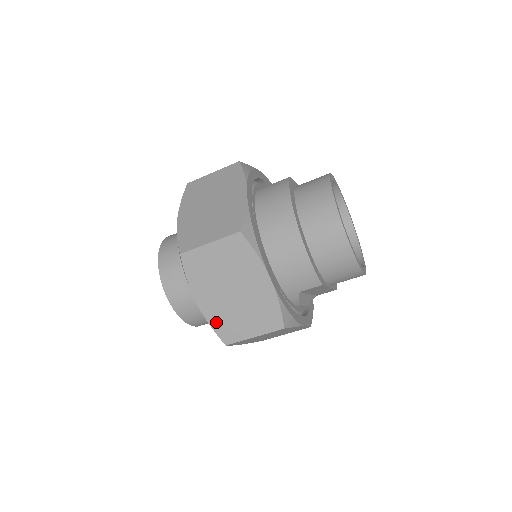
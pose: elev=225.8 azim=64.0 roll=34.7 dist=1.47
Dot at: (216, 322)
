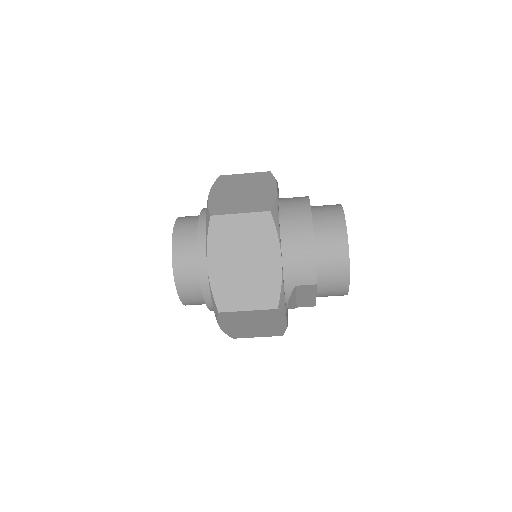
Dot at: (218, 287)
